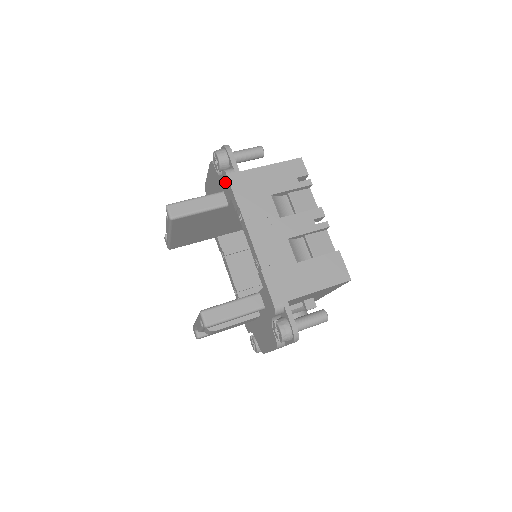
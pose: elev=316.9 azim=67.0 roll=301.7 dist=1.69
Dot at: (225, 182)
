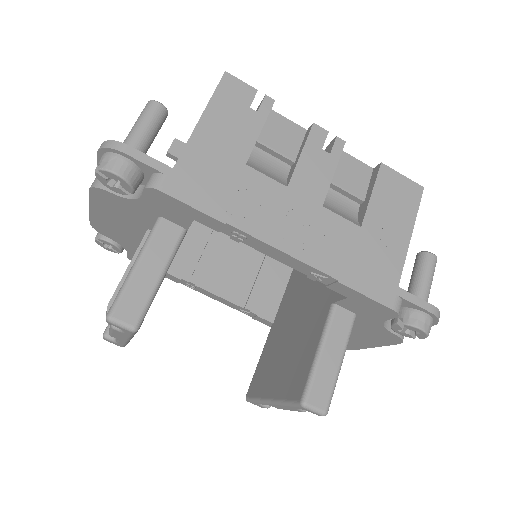
Dot at: (161, 203)
